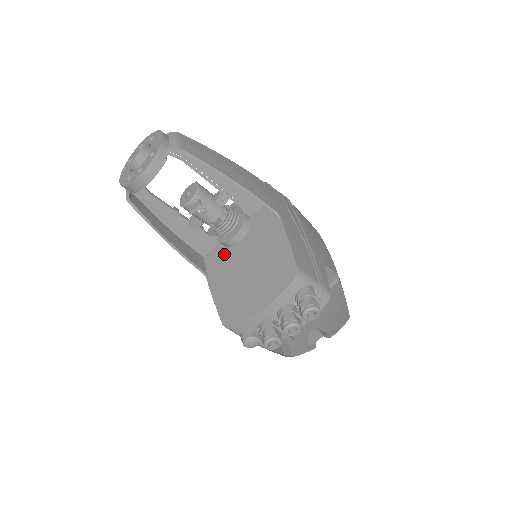
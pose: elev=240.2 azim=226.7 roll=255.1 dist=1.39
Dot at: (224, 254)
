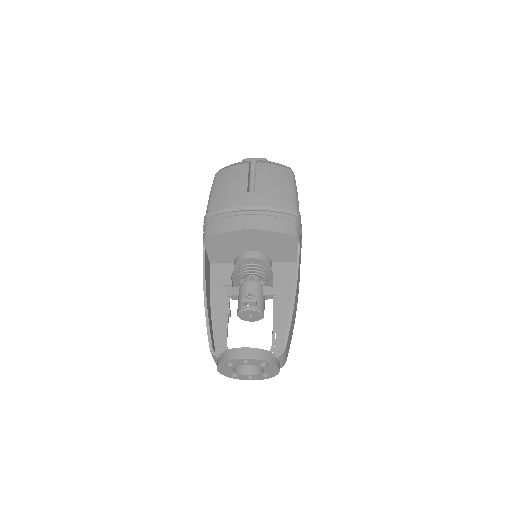
Dot at: occluded
